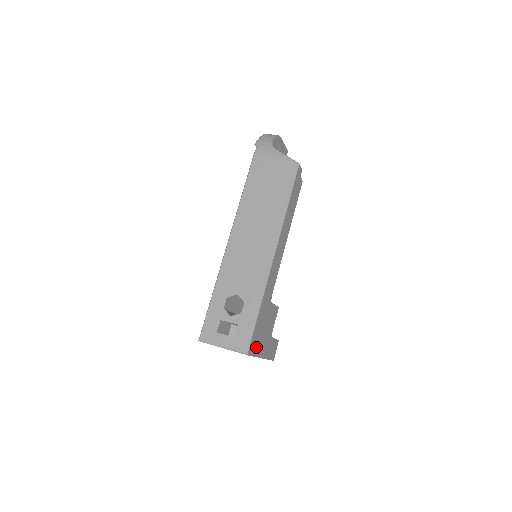
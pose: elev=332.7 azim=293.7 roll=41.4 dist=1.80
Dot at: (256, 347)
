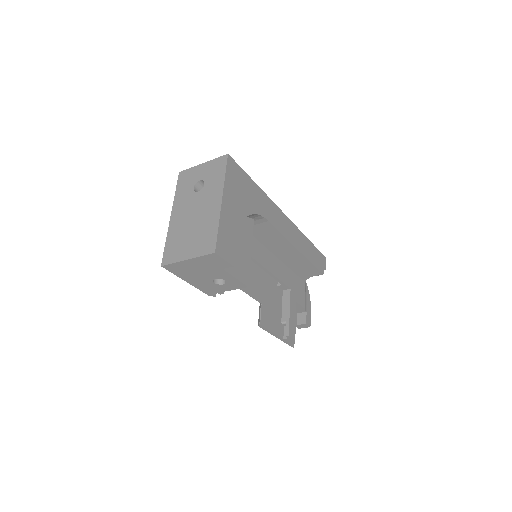
Dot at: (232, 180)
